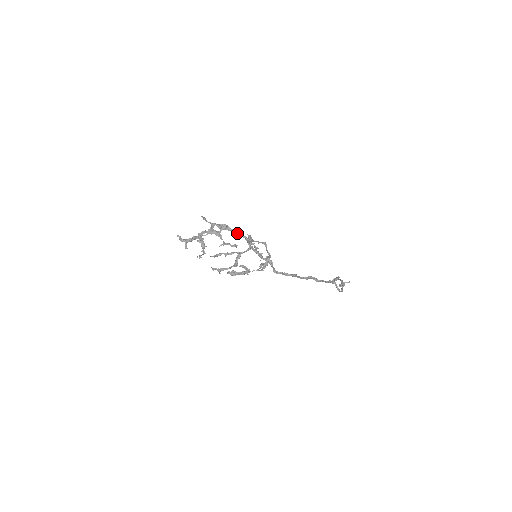
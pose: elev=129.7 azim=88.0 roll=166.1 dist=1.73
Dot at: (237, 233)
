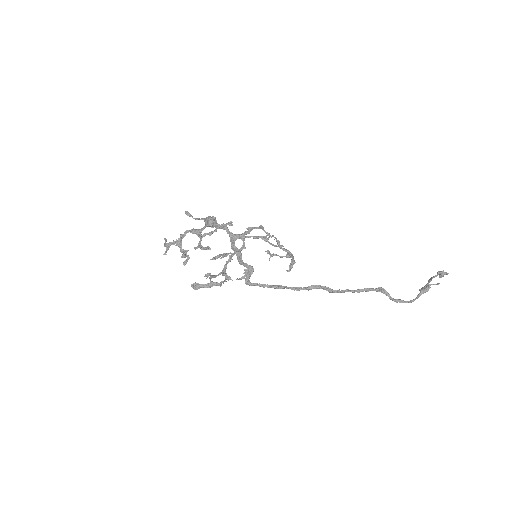
Dot at: occluded
